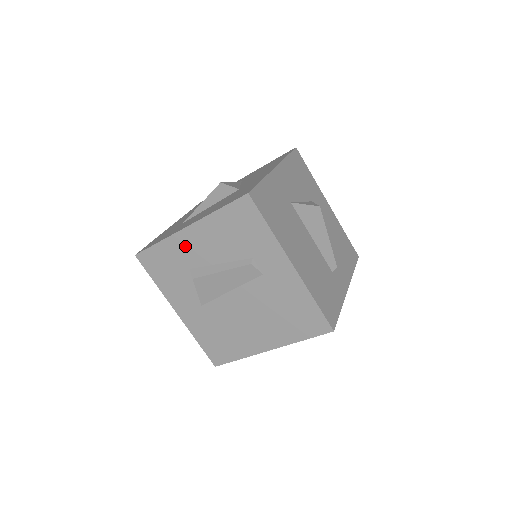
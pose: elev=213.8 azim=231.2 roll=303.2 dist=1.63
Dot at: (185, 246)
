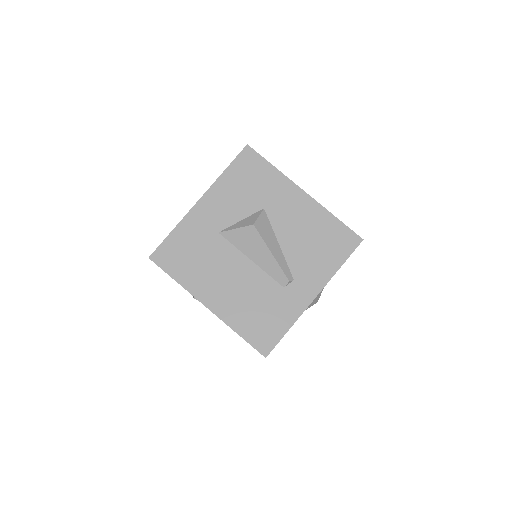
Dot at: occluded
